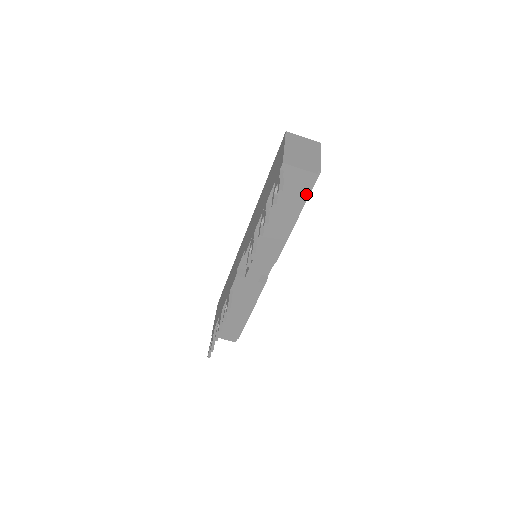
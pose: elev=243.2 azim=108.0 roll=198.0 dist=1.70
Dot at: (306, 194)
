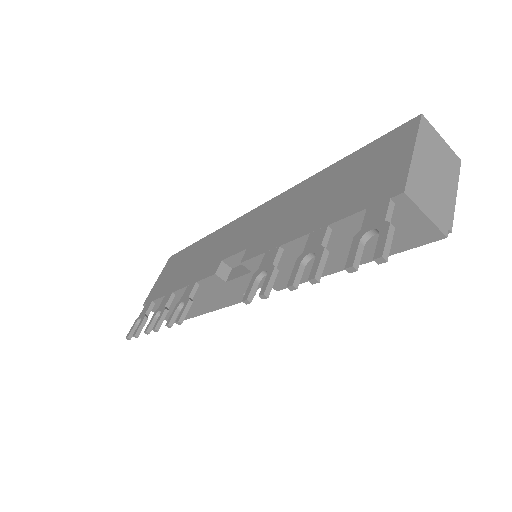
Dot at: (401, 249)
